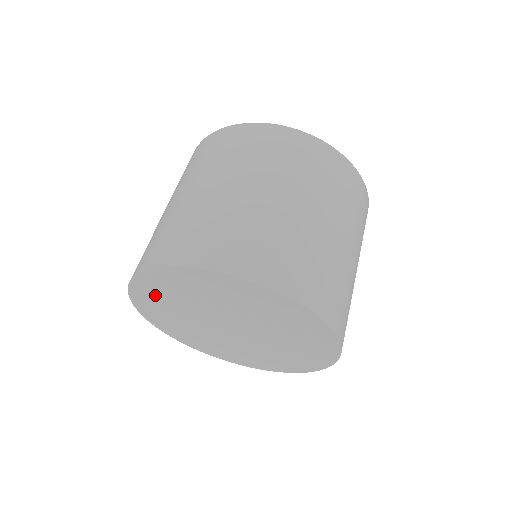
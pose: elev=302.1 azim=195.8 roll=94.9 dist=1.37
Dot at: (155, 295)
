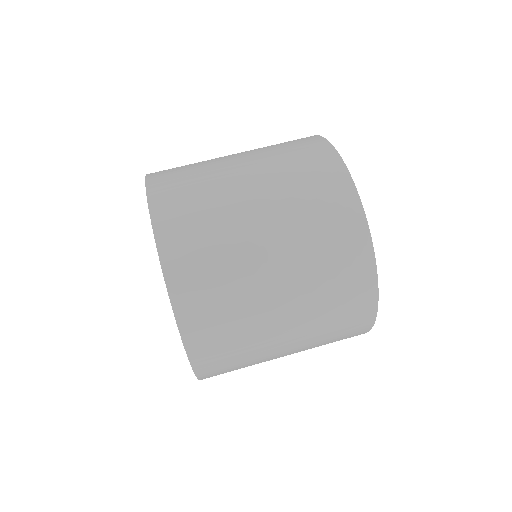
Dot at: occluded
